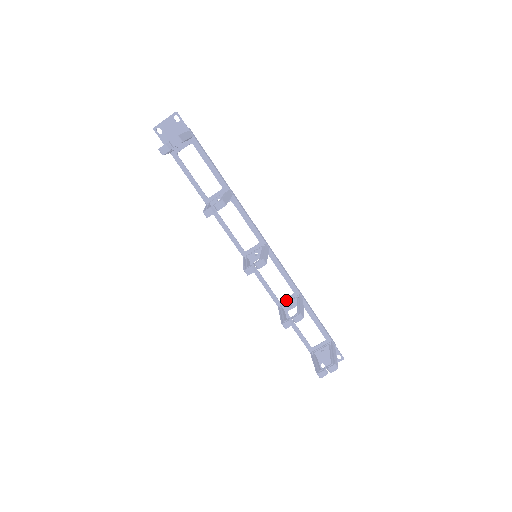
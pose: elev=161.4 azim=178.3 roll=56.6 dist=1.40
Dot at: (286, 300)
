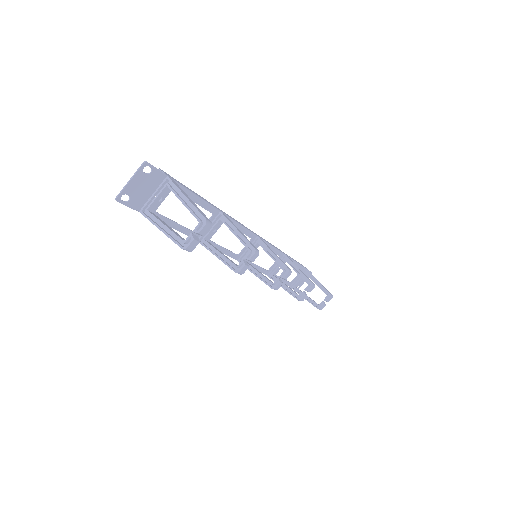
Dot at: (273, 266)
